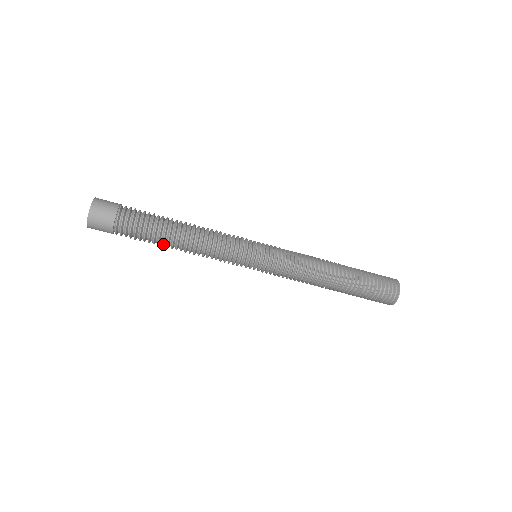
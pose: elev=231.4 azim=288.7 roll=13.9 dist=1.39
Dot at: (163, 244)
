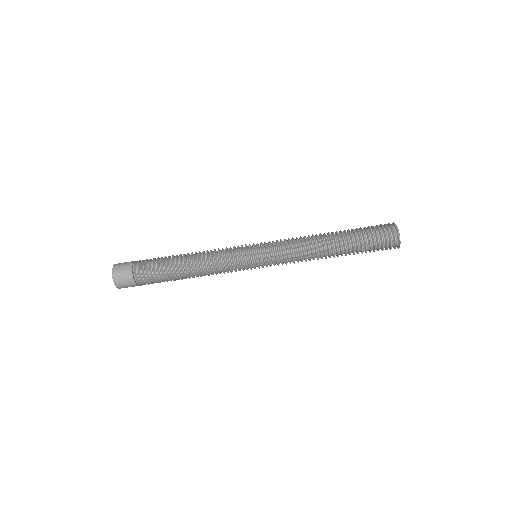
Dot at: (177, 279)
